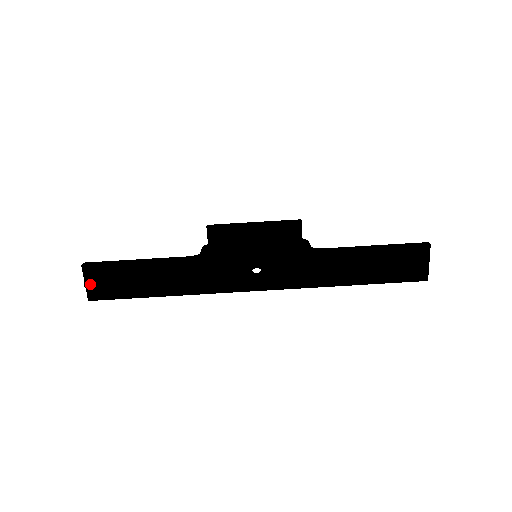
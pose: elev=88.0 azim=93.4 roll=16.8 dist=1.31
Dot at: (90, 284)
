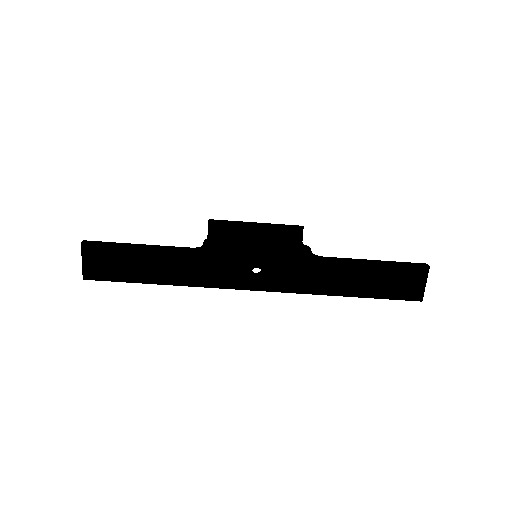
Dot at: (87, 263)
